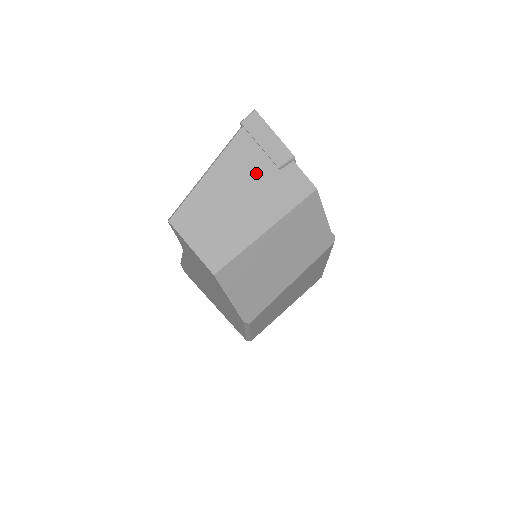
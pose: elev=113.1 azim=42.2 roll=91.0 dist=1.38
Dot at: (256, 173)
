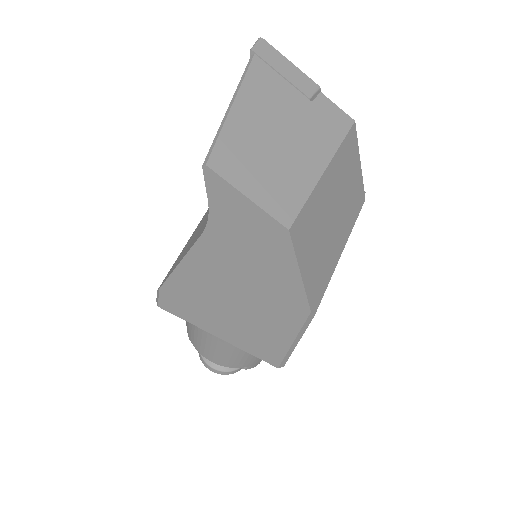
Dot at: (289, 104)
